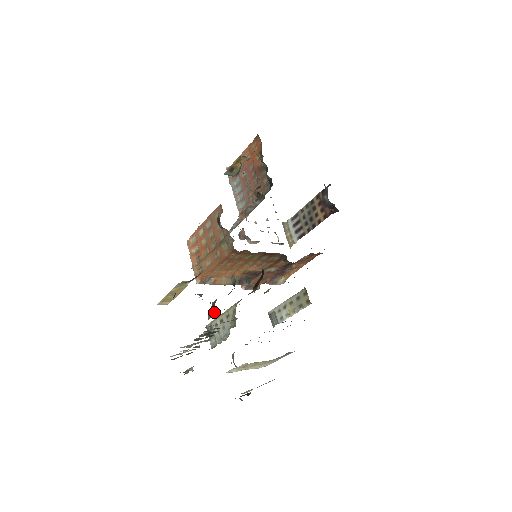
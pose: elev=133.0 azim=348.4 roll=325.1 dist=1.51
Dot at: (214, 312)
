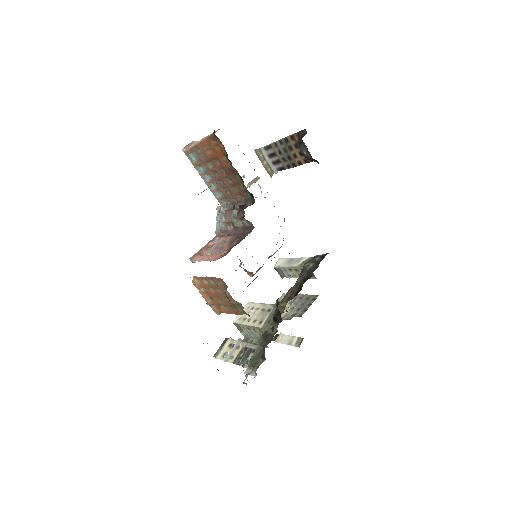
Dot at: occluded
